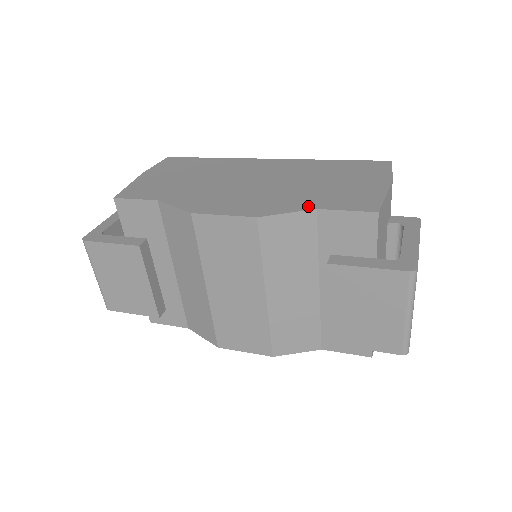
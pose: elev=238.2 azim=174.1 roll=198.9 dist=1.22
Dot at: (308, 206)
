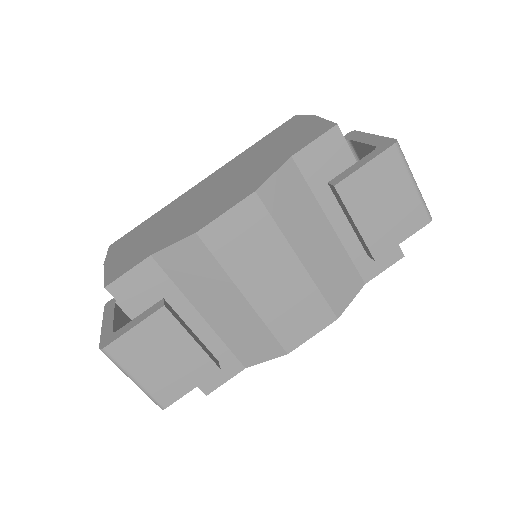
Dot at: (282, 161)
